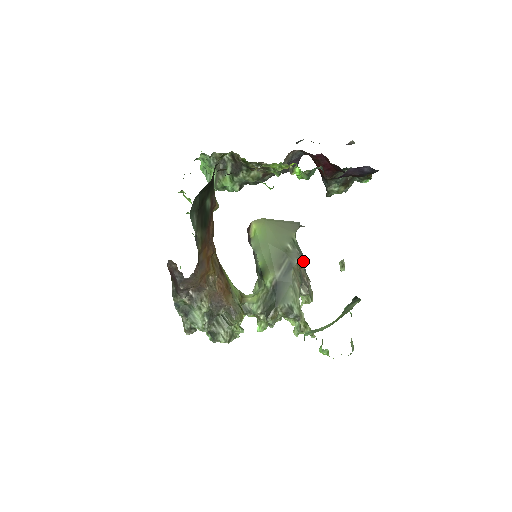
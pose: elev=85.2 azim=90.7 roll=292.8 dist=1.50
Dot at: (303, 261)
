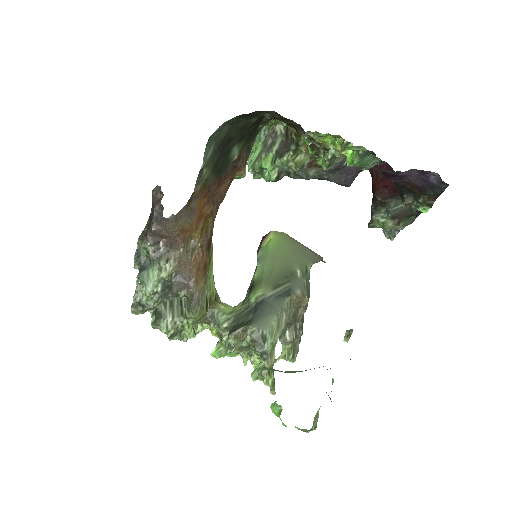
Dot at: (306, 296)
